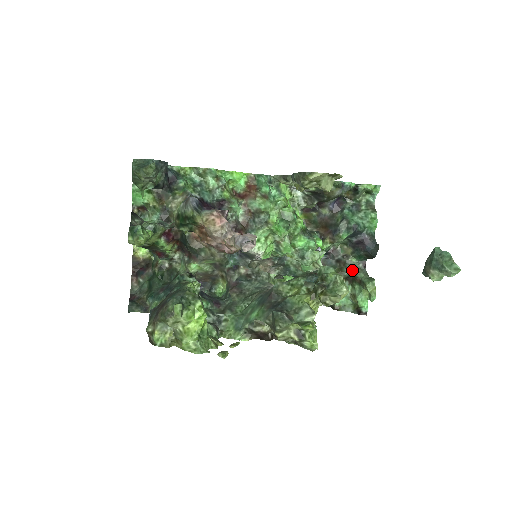
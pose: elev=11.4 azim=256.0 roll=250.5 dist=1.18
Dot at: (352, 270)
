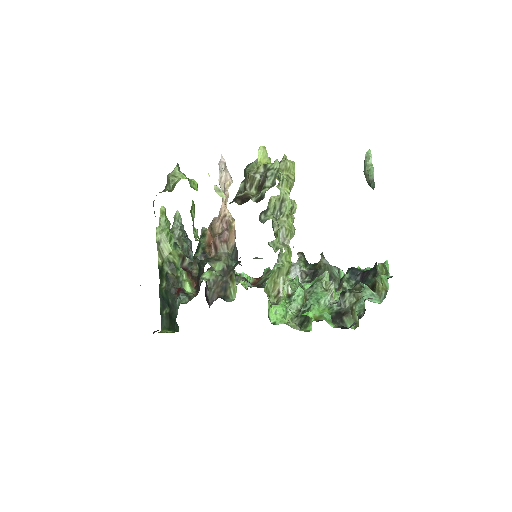
Dot at: (368, 286)
